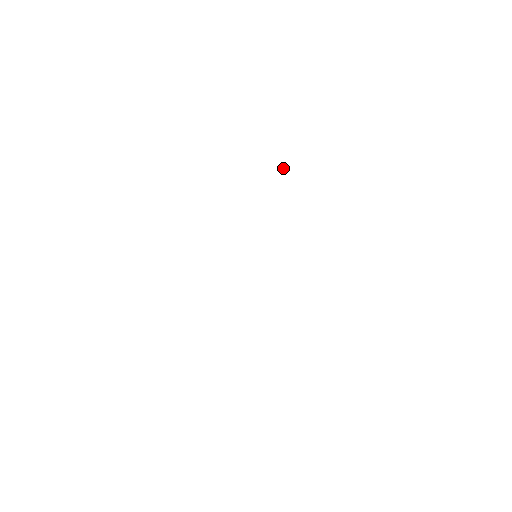
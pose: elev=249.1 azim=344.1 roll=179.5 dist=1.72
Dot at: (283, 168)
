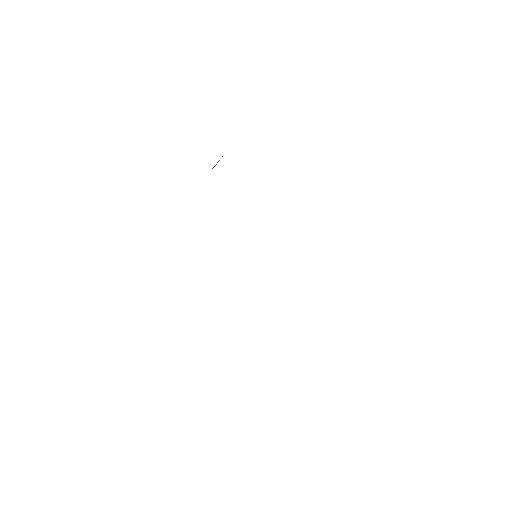
Dot at: occluded
